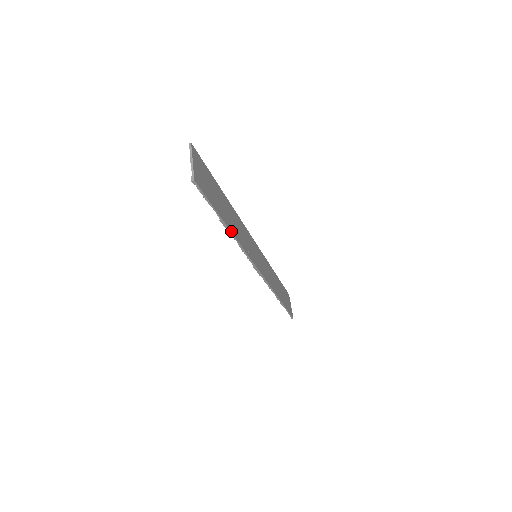
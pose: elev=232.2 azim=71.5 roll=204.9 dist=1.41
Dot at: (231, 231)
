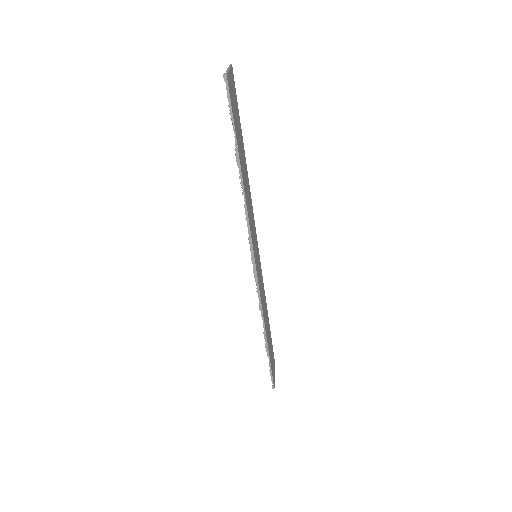
Dot at: (242, 178)
